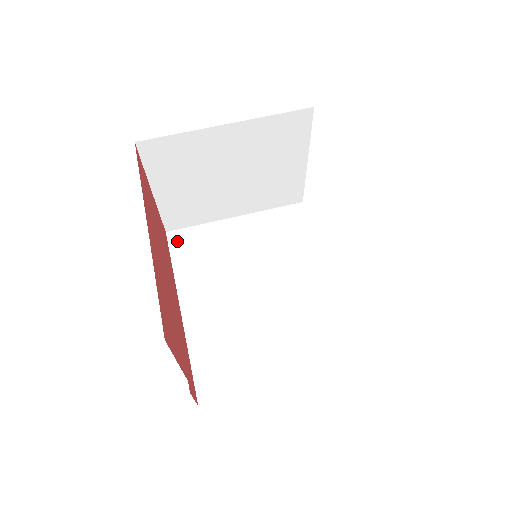
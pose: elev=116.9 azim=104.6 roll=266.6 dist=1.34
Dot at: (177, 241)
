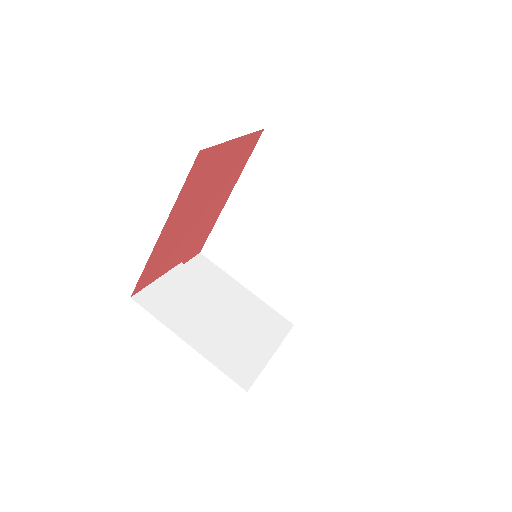
Dot at: (265, 145)
